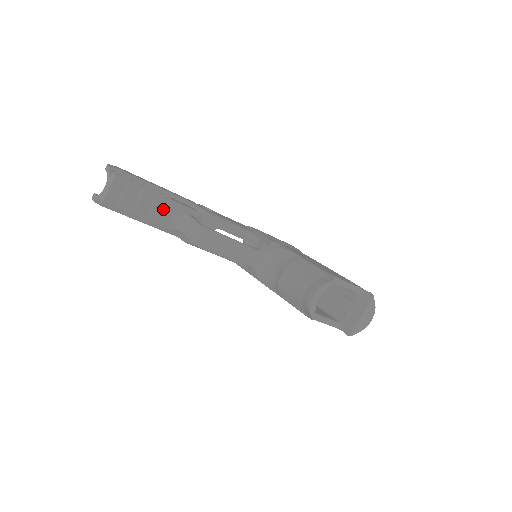
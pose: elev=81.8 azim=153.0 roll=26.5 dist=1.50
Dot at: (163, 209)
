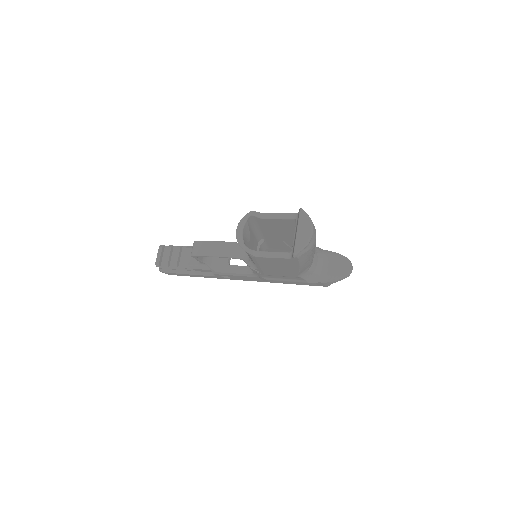
Dot at: (190, 254)
